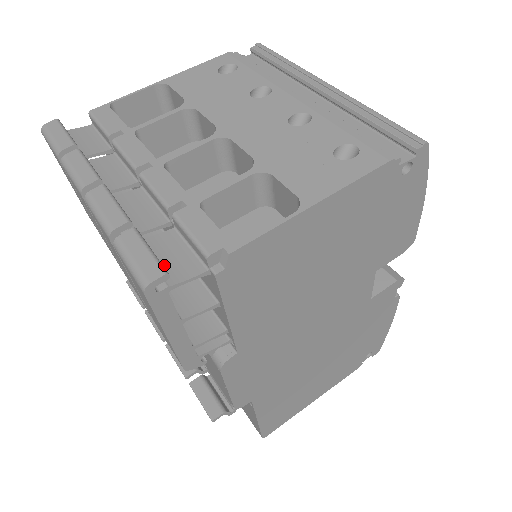
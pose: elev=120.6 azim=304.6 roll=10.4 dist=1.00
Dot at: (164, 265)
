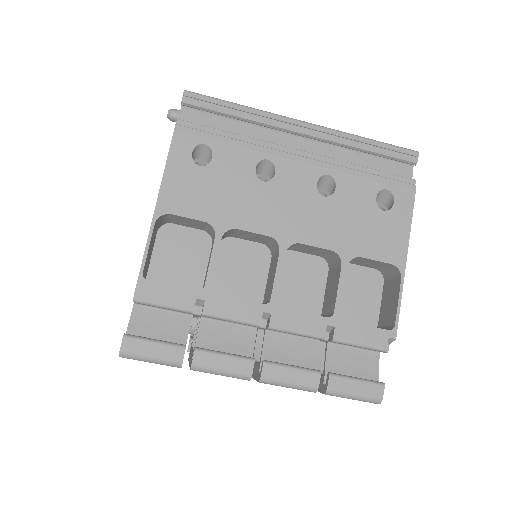
Dot at: (358, 374)
